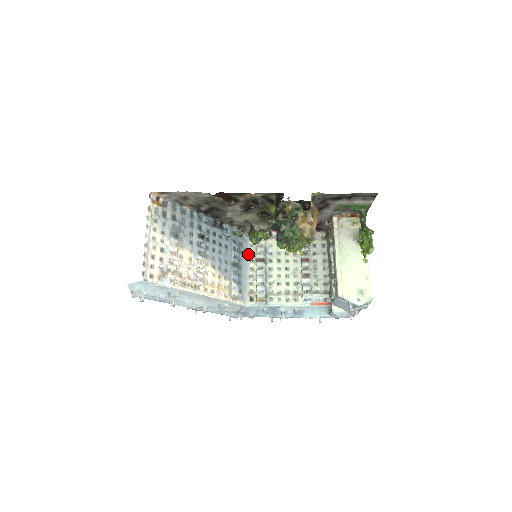
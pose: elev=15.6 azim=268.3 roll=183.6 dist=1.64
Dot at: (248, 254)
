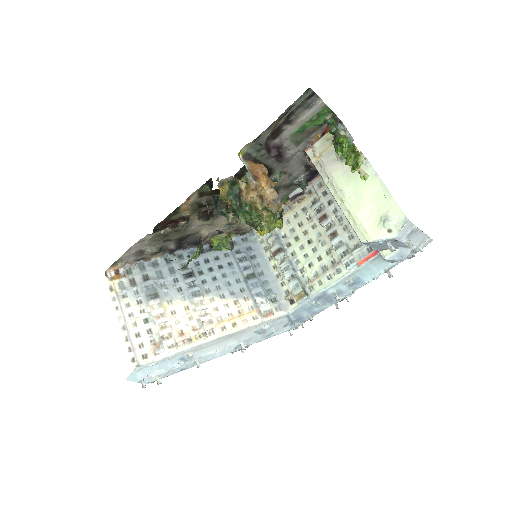
Dot at: (263, 253)
